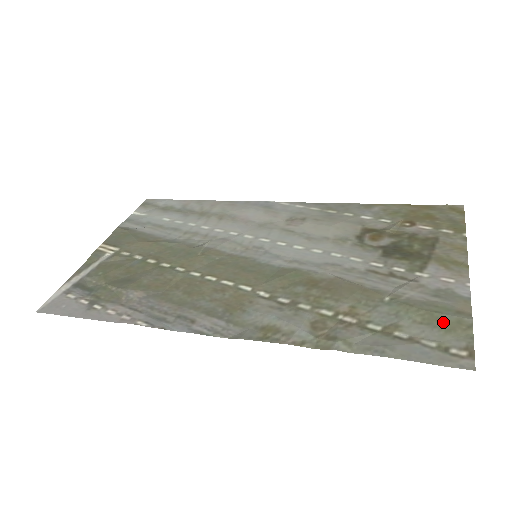
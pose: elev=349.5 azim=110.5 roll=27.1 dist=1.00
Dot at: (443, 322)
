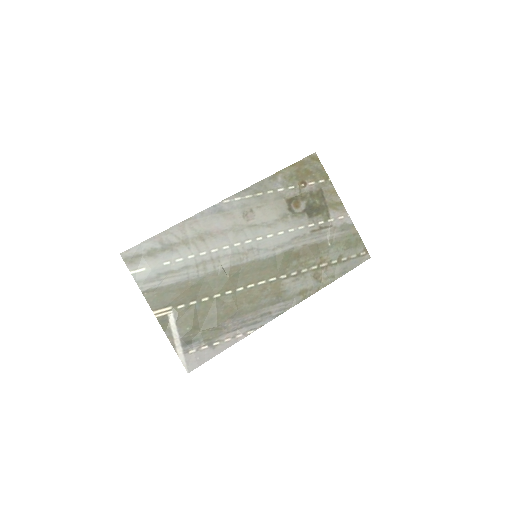
Dot at: (353, 243)
